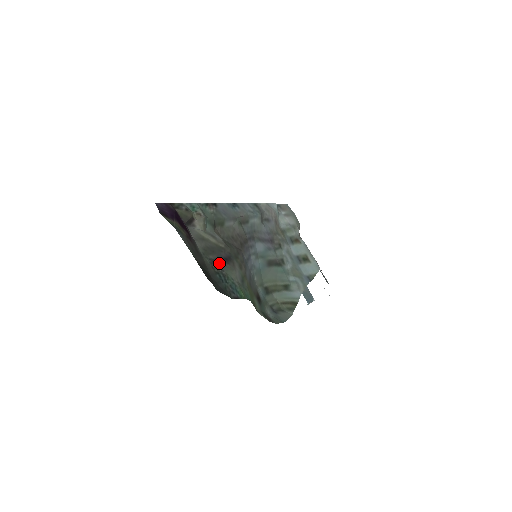
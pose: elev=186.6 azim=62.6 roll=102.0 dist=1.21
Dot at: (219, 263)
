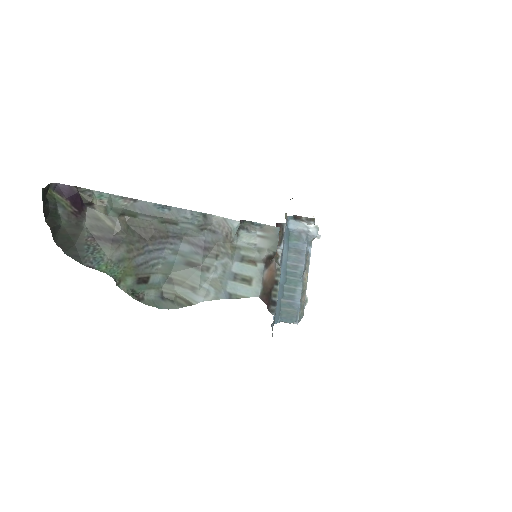
Dot at: (100, 240)
